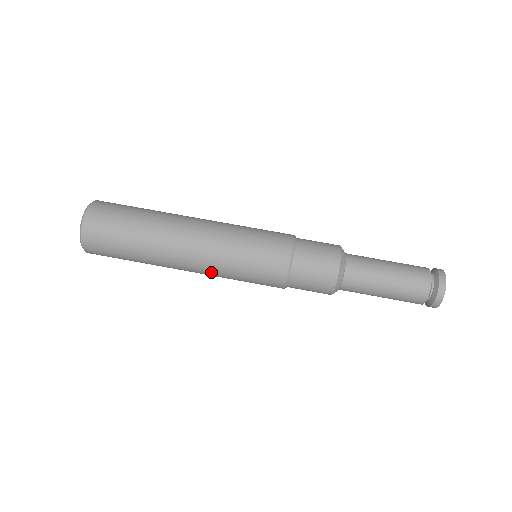
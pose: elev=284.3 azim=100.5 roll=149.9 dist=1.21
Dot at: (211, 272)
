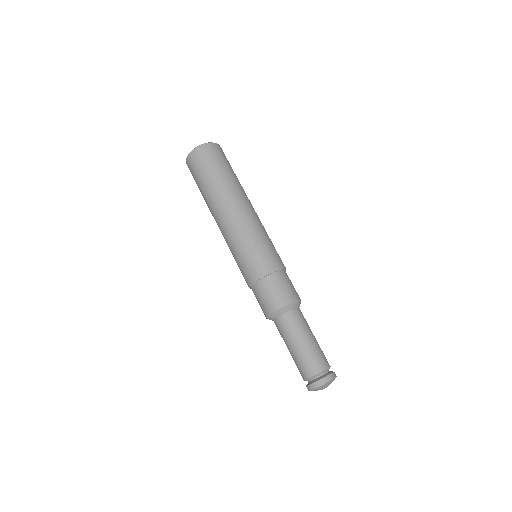
Dot at: (225, 239)
